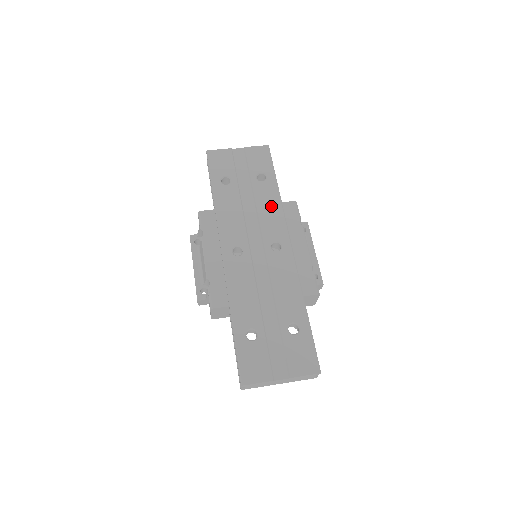
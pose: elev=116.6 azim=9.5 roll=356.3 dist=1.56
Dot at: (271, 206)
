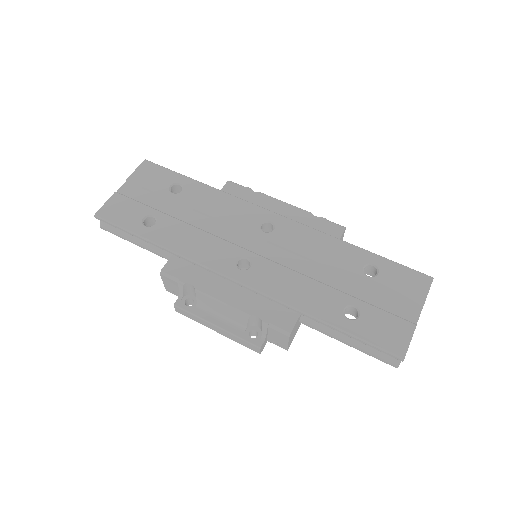
Dot at: (218, 202)
